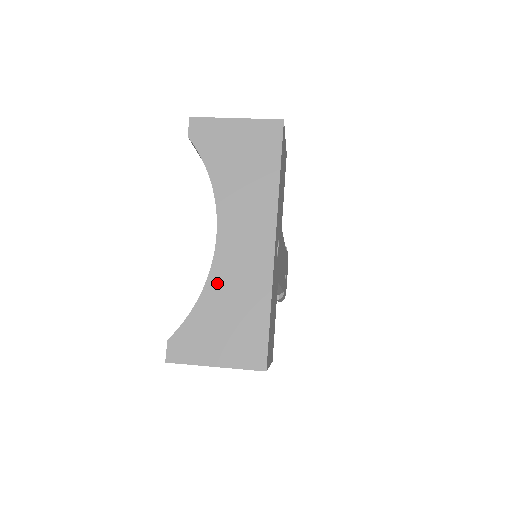
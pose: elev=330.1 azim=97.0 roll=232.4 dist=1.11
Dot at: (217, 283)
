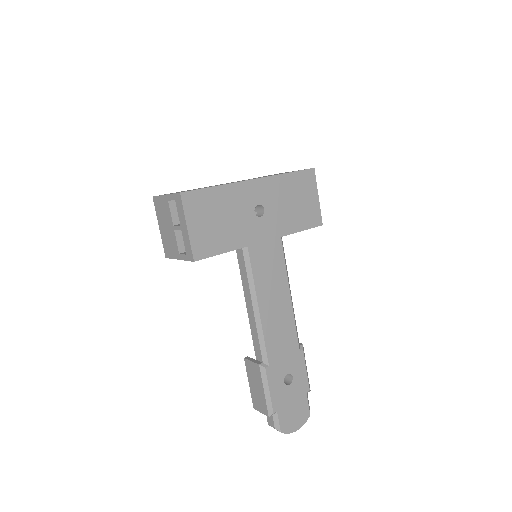
Dot at: occluded
